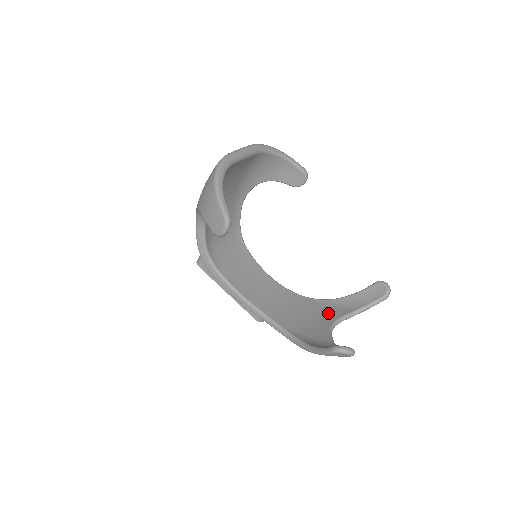
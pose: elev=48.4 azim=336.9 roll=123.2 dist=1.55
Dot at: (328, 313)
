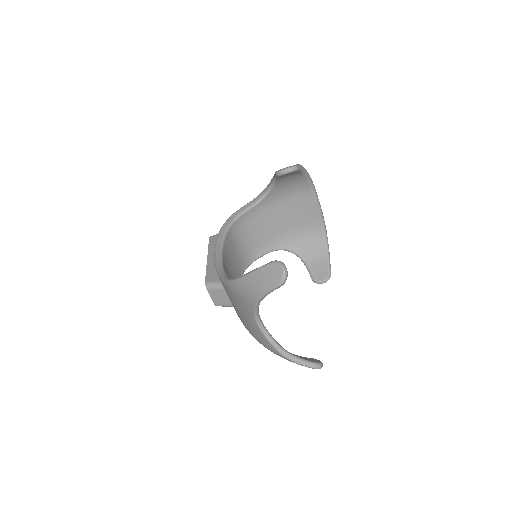
Dot at: occluded
